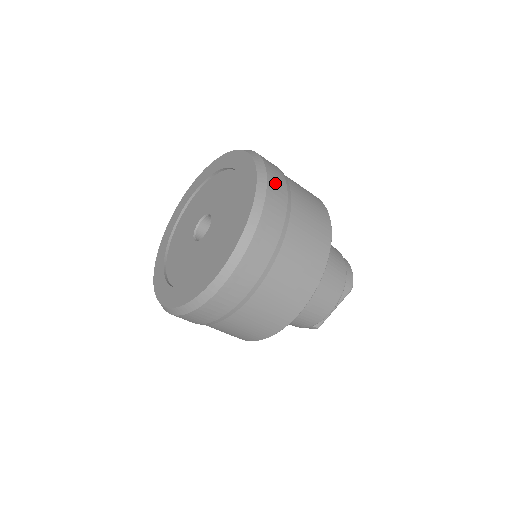
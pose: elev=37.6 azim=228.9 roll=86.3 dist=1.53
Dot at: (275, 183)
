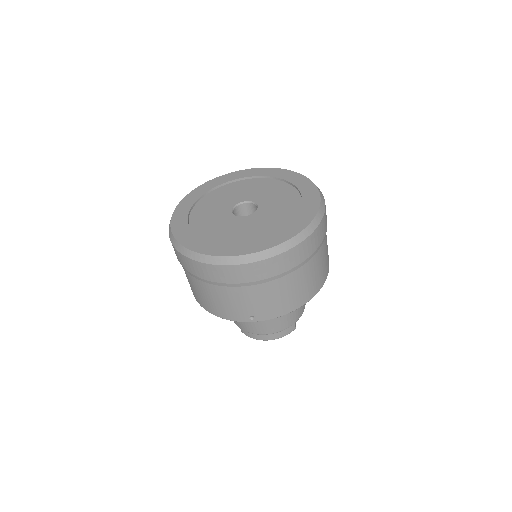
Dot at: occluded
